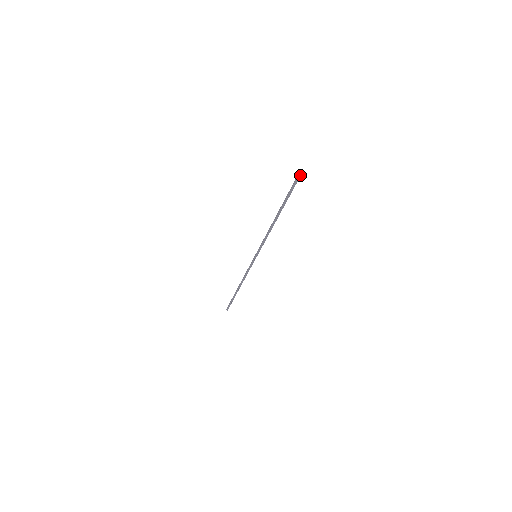
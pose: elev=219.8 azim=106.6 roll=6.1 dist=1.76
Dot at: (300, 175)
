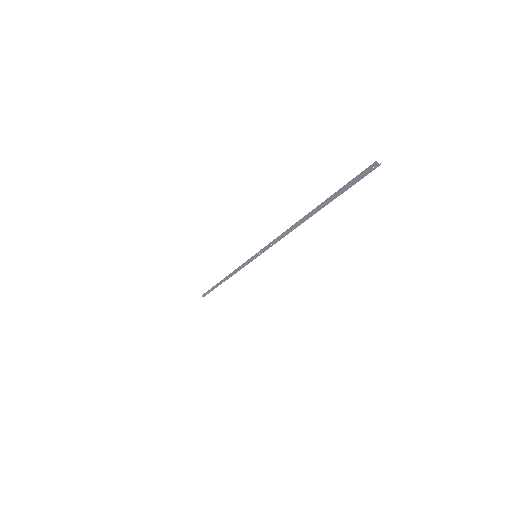
Dot at: (370, 170)
